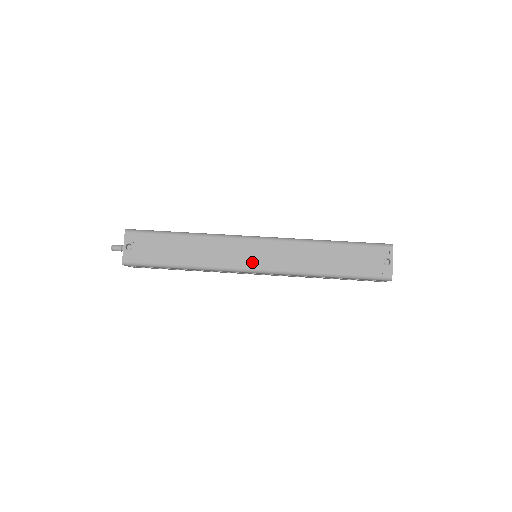
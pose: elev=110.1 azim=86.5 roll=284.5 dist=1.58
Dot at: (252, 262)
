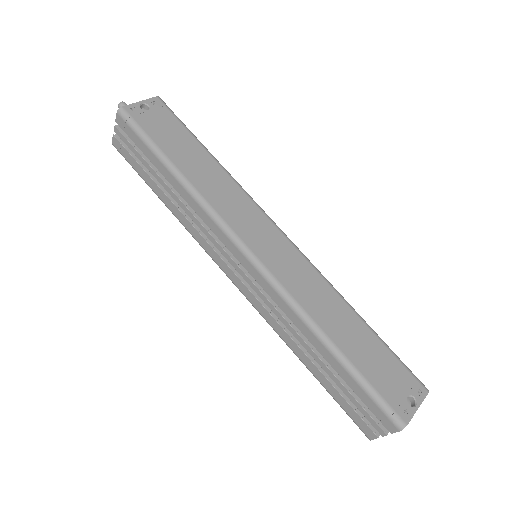
Dot at: (255, 243)
